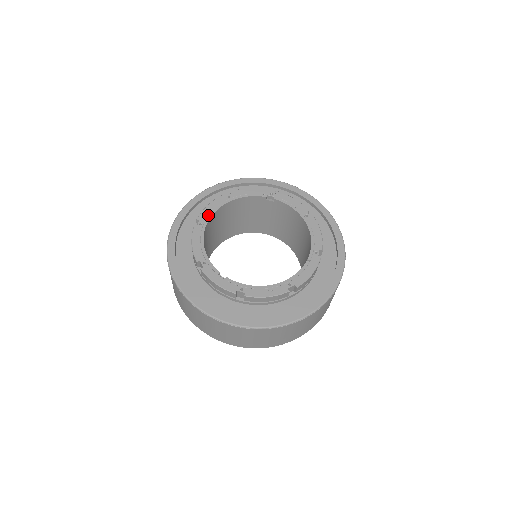
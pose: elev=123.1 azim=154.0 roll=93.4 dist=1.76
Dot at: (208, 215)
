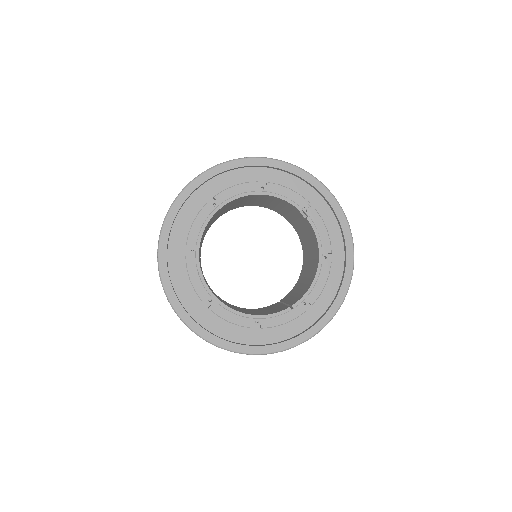
Dot at: (228, 198)
